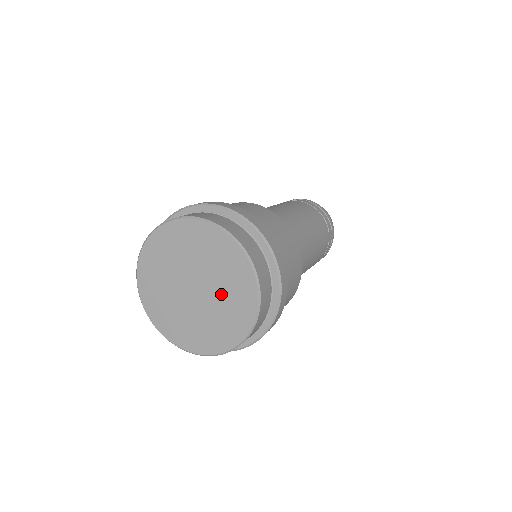
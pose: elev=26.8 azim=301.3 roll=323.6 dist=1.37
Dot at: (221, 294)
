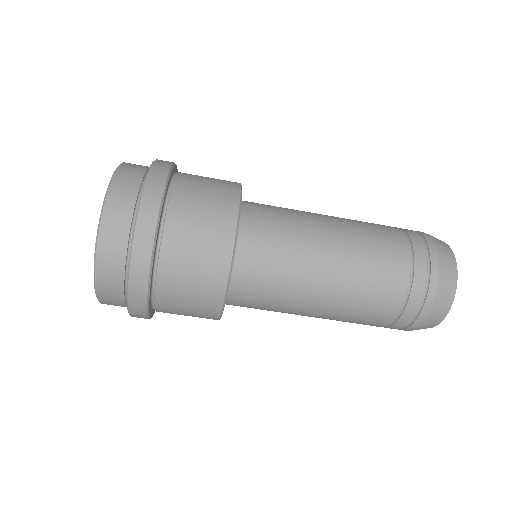
Dot at: occluded
